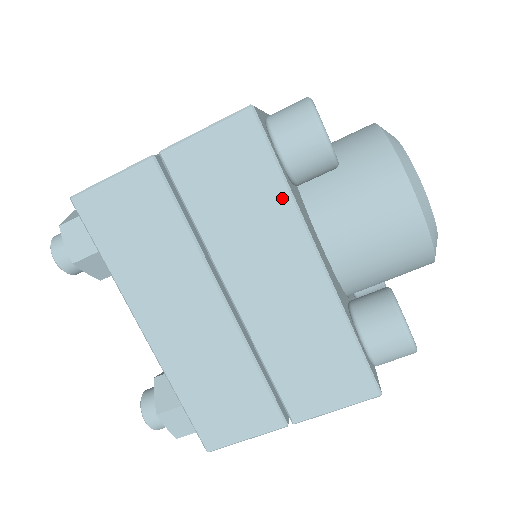
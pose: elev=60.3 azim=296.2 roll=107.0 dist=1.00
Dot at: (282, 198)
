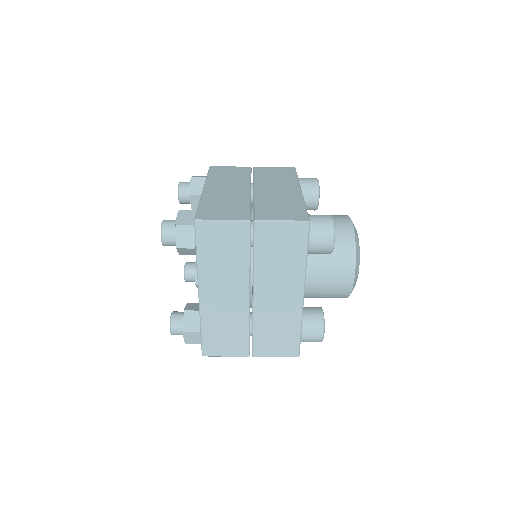
Dot at: (301, 264)
